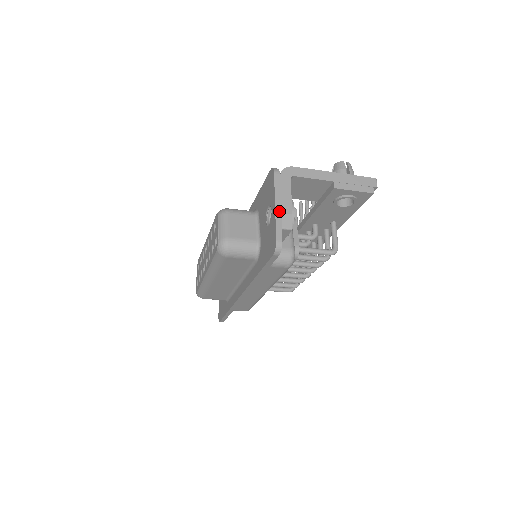
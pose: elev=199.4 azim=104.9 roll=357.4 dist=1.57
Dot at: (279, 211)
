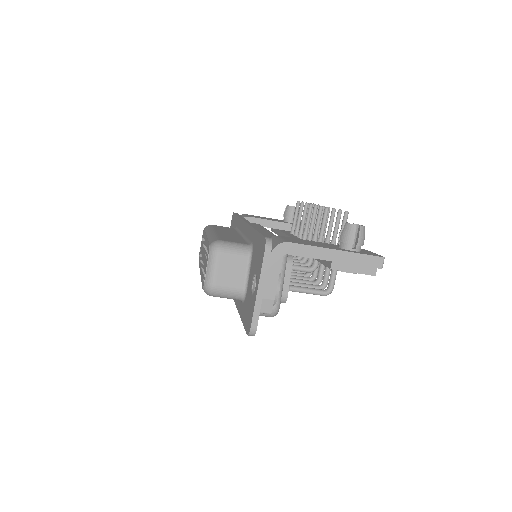
Dot at: (260, 296)
